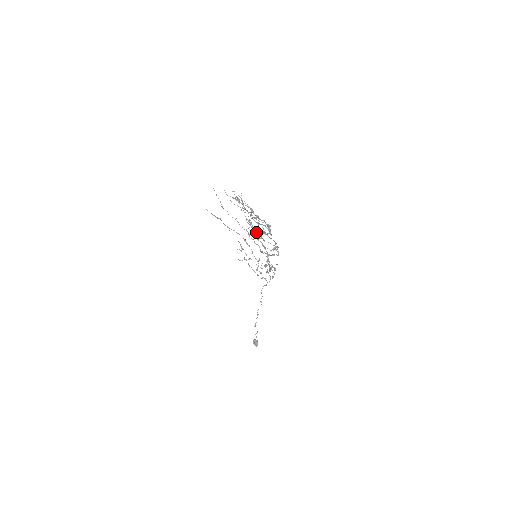
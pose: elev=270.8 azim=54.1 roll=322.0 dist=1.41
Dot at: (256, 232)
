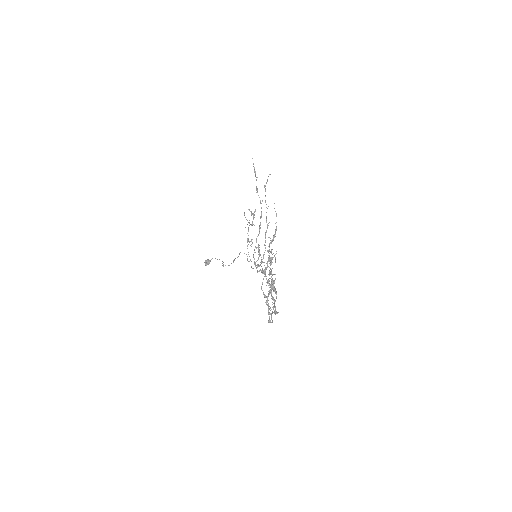
Dot at: (270, 258)
